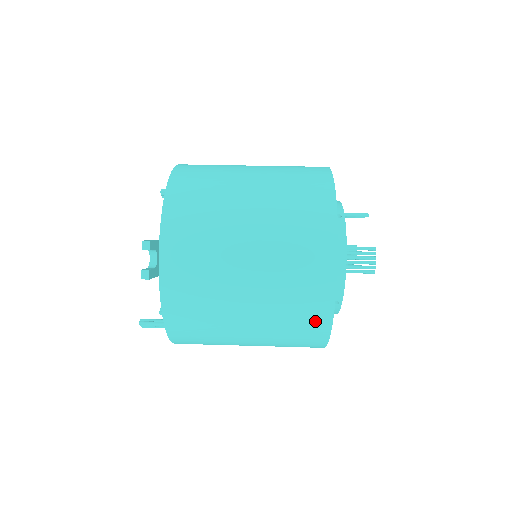
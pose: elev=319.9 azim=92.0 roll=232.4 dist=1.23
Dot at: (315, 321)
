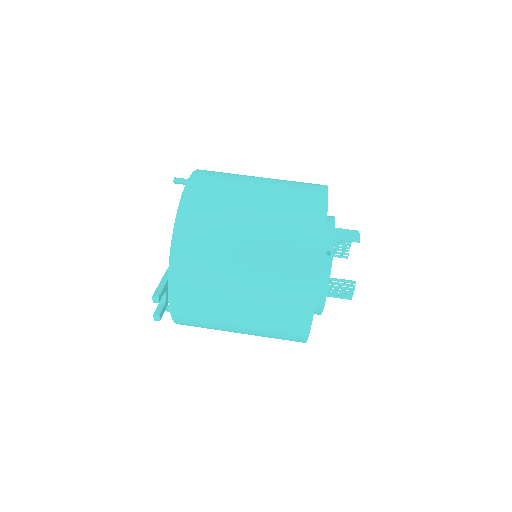
Dot at: (293, 339)
